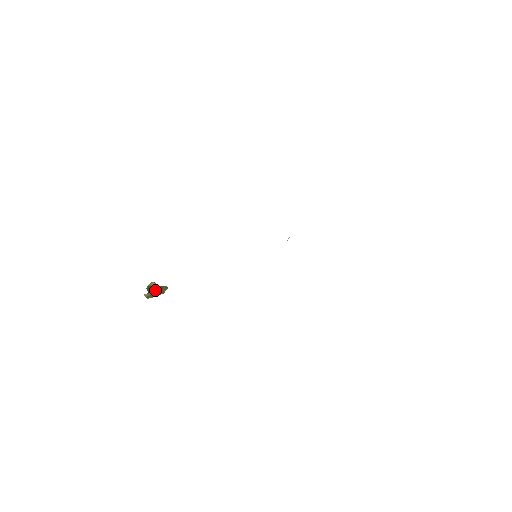
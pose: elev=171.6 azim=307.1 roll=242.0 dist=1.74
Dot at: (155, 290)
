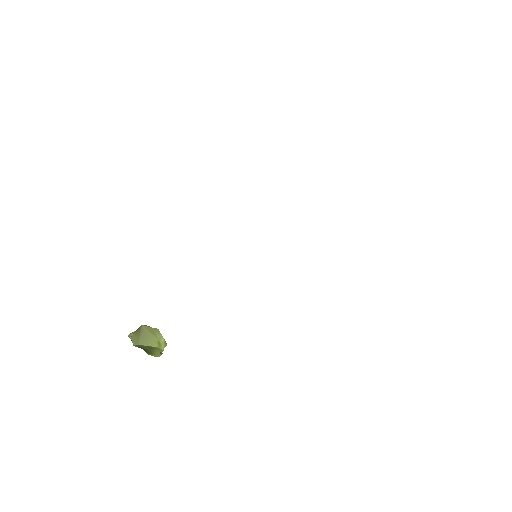
Dot at: (142, 328)
